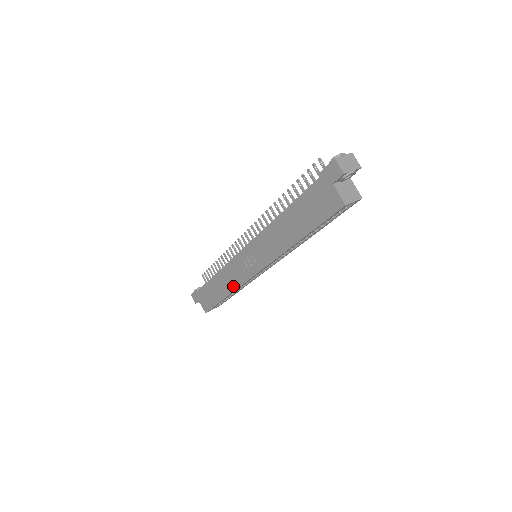
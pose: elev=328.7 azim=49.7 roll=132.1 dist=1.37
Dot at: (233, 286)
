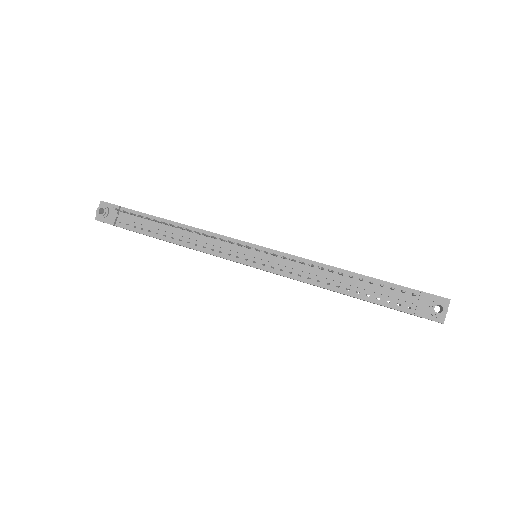
Dot at: occluded
